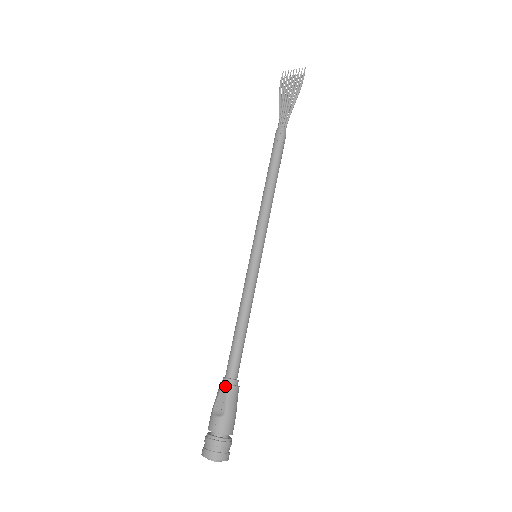
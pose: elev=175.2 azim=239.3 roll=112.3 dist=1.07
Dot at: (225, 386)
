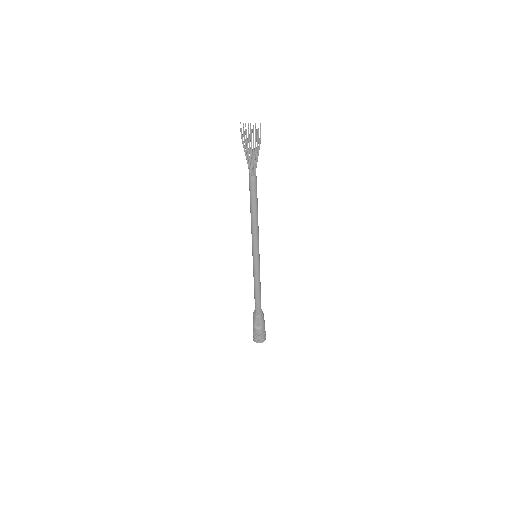
Dot at: (258, 318)
